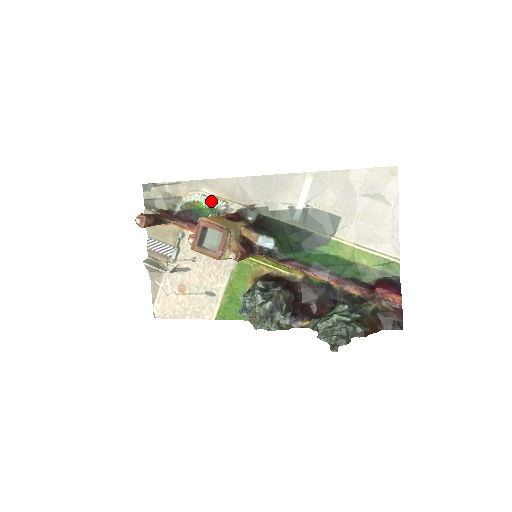
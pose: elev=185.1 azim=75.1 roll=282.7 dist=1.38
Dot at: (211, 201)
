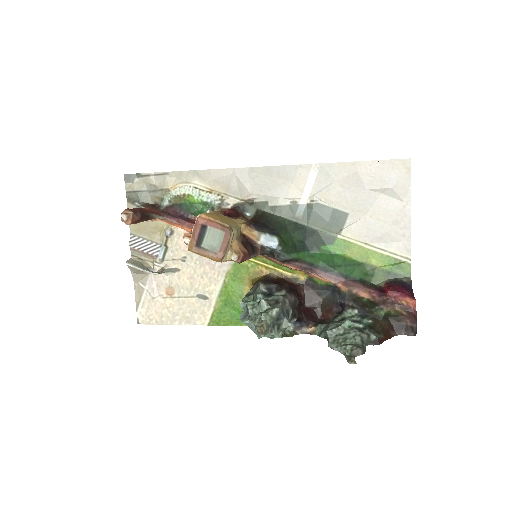
Dot at: (204, 194)
